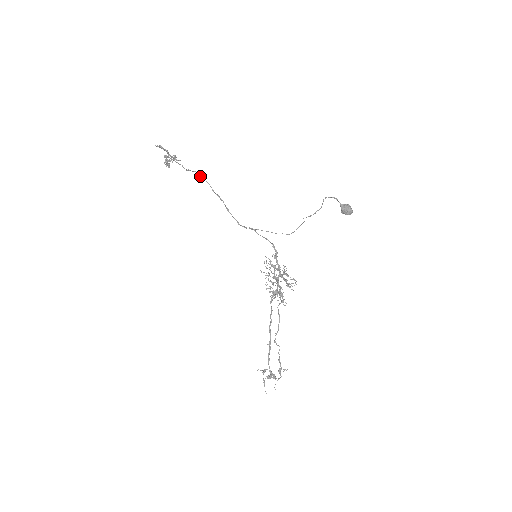
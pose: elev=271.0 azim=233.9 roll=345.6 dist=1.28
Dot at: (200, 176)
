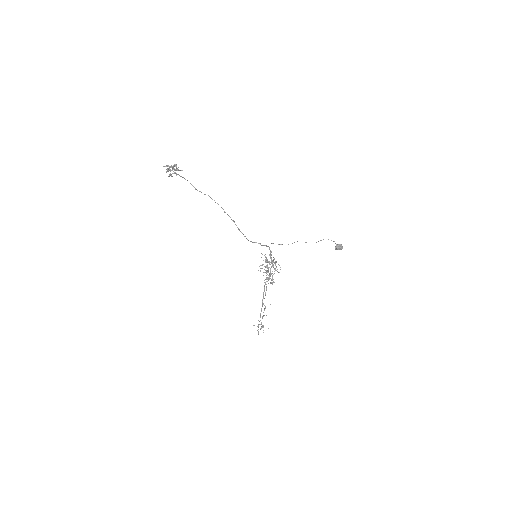
Dot at: occluded
